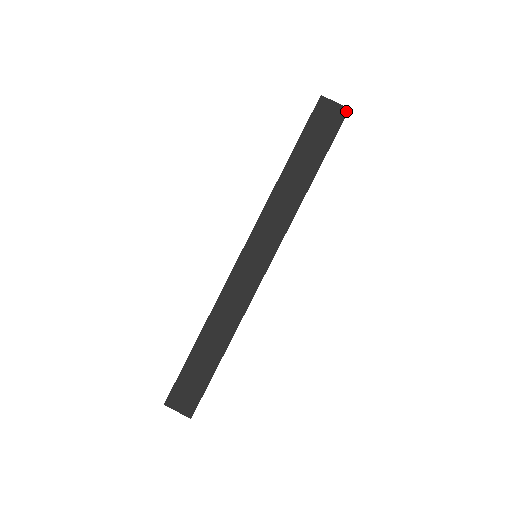
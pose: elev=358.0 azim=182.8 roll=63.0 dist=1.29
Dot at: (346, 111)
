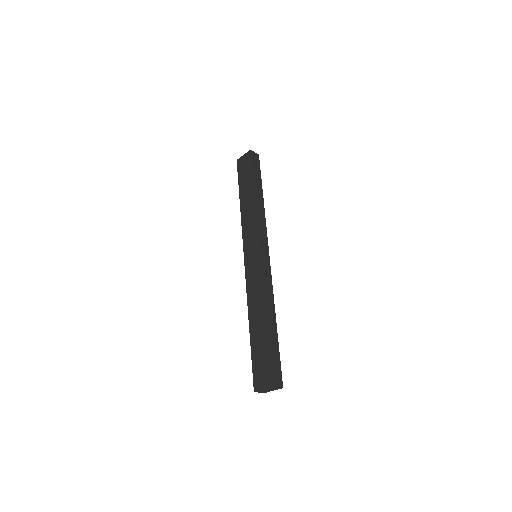
Dot at: (250, 152)
